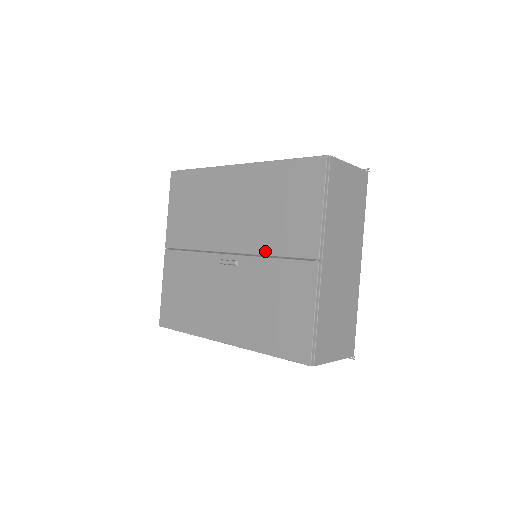
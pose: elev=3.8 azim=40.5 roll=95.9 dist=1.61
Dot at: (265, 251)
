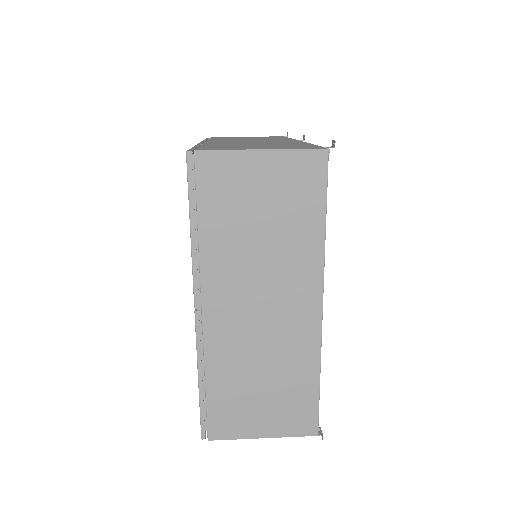
Dot at: occluded
